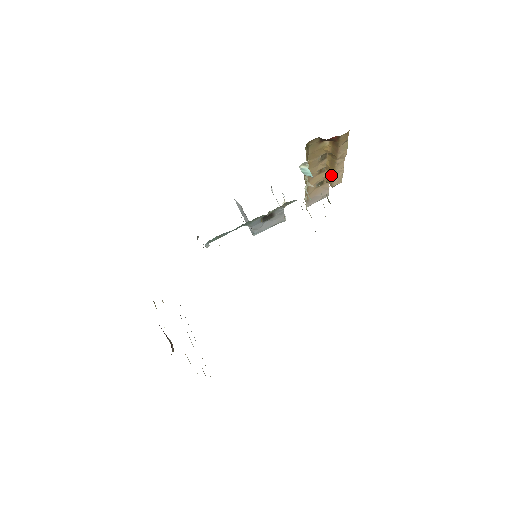
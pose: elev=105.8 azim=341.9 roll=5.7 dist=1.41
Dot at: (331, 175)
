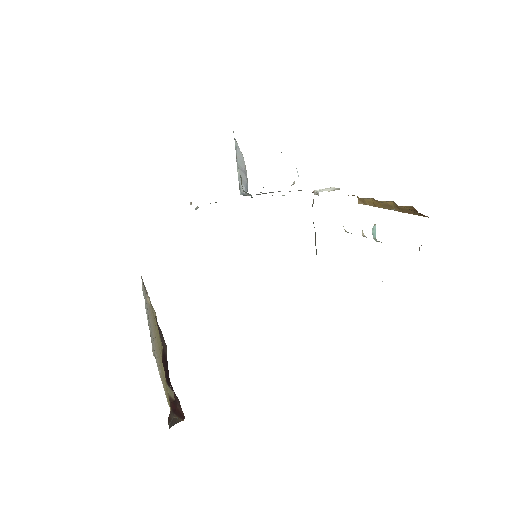
Dot at: (372, 203)
